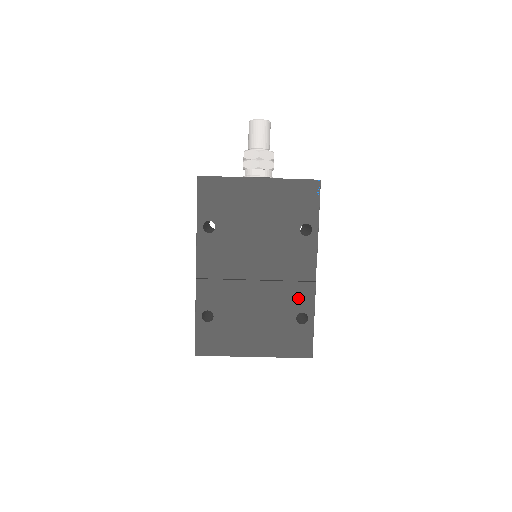
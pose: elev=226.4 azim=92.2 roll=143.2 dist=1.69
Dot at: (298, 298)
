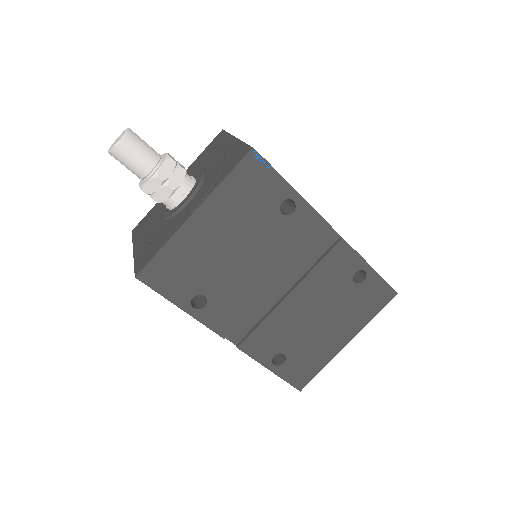
Dot at: (340, 267)
